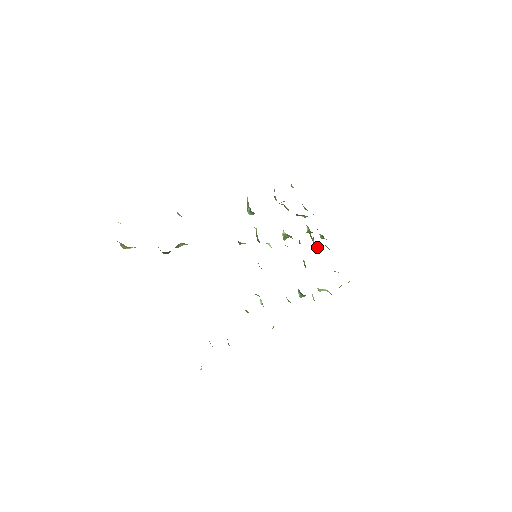
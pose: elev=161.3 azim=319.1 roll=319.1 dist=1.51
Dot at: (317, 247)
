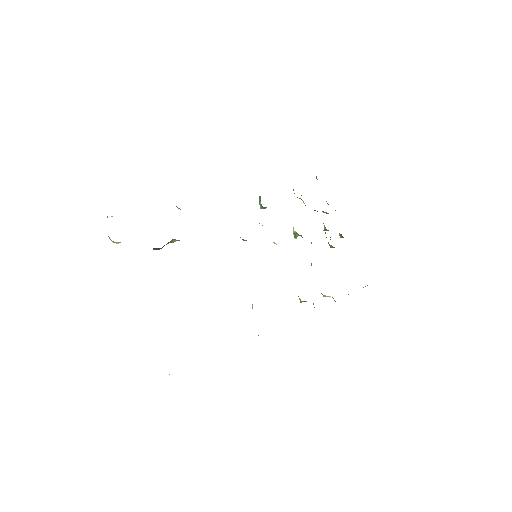
Dot at: (332, 247)
